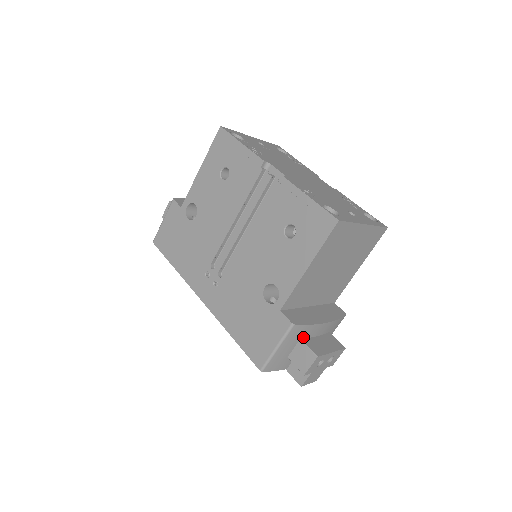
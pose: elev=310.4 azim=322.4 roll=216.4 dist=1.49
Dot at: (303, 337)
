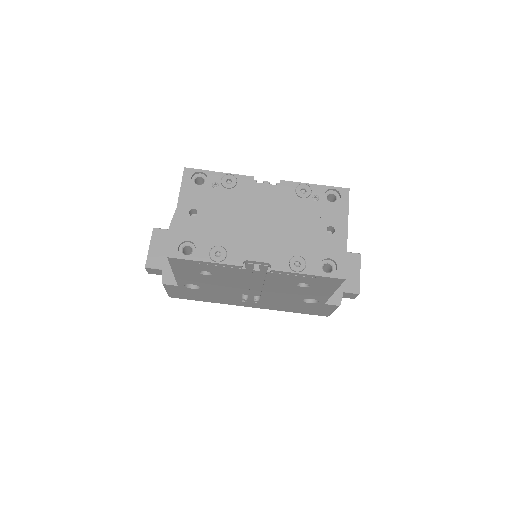
Dot at: occluded
